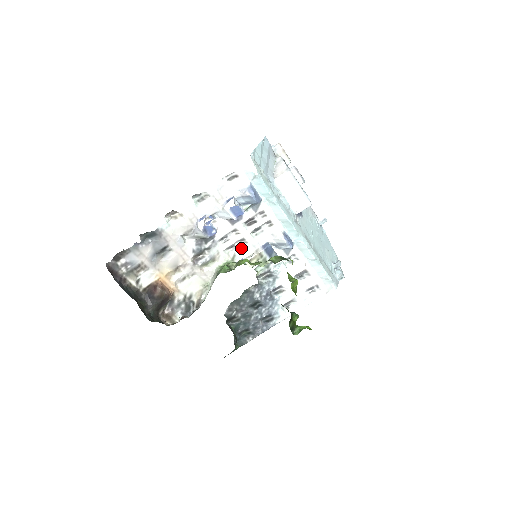
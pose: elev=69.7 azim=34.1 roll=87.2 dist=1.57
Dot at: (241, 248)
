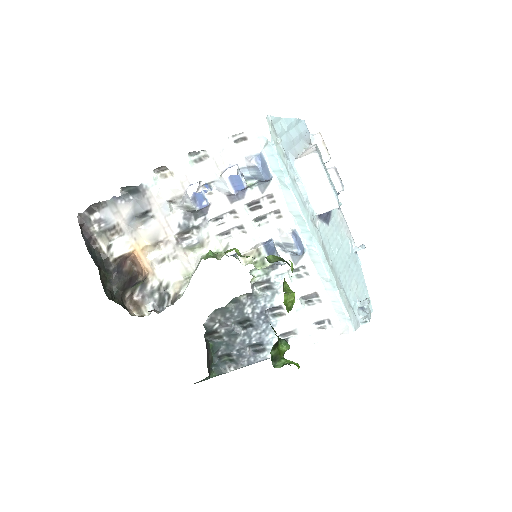
Dot at: (238, 238)
